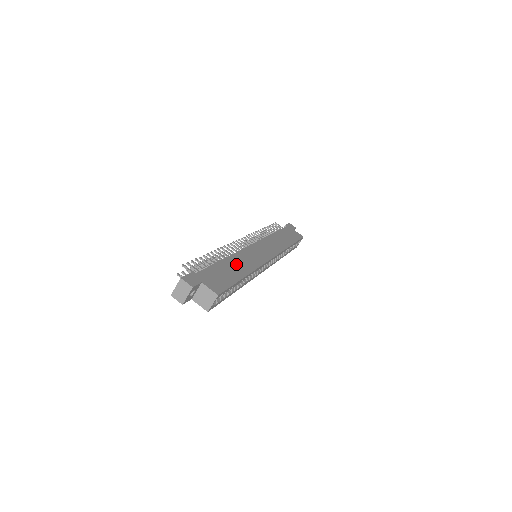
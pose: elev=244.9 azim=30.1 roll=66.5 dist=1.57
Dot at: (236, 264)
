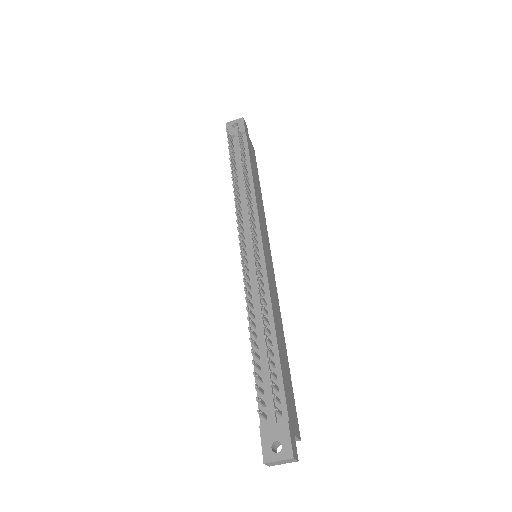
Dot at: (280, 334)
